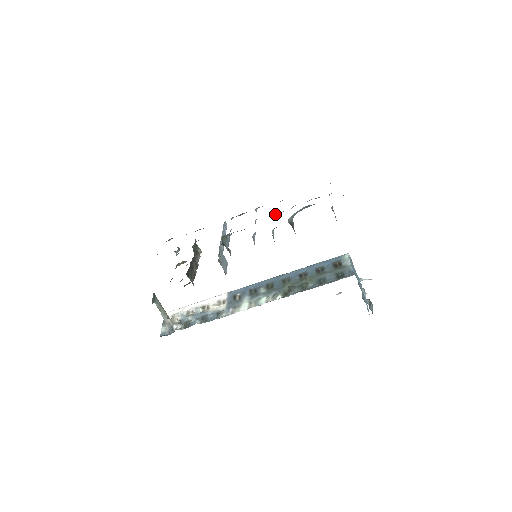
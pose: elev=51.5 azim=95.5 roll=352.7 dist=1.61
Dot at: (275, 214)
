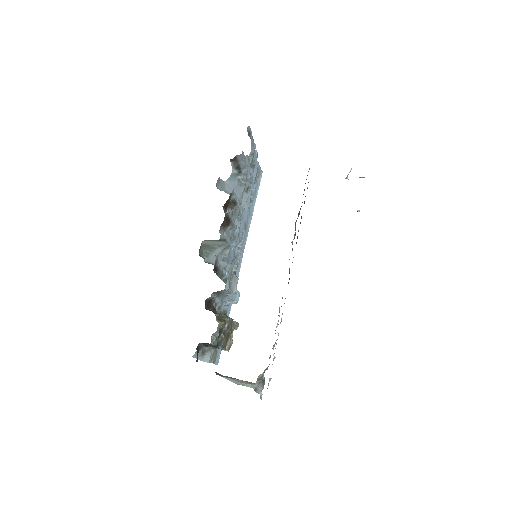
Dot at: (238, 226)
